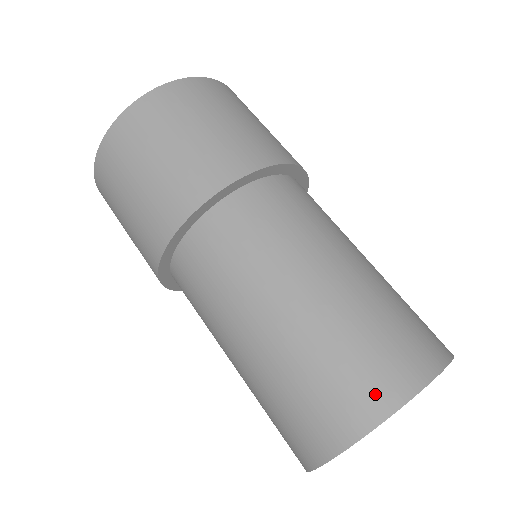
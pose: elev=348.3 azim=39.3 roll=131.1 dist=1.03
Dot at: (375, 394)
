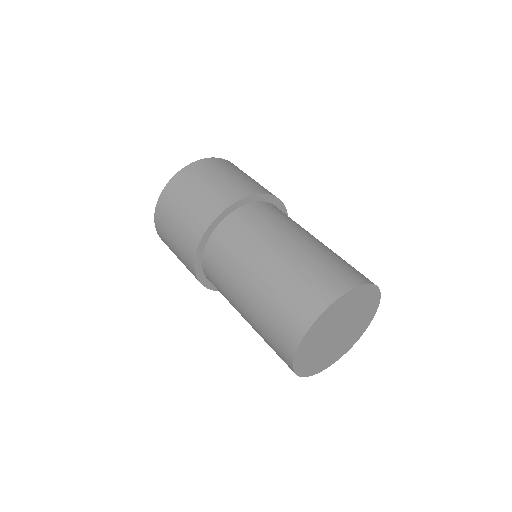
Dot at: (294, 327)
